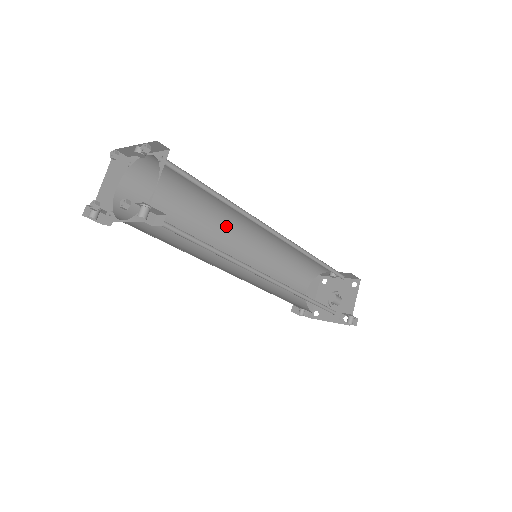
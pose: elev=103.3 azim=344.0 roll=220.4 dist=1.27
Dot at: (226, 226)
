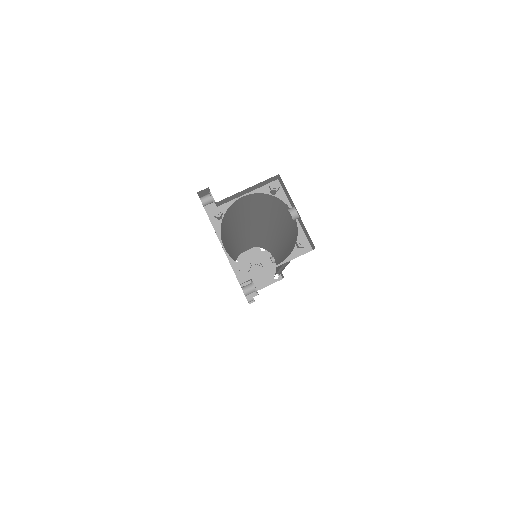
Dot at: (264, 224)
